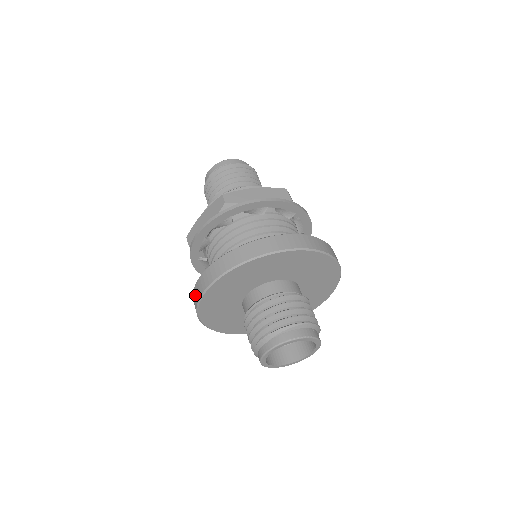
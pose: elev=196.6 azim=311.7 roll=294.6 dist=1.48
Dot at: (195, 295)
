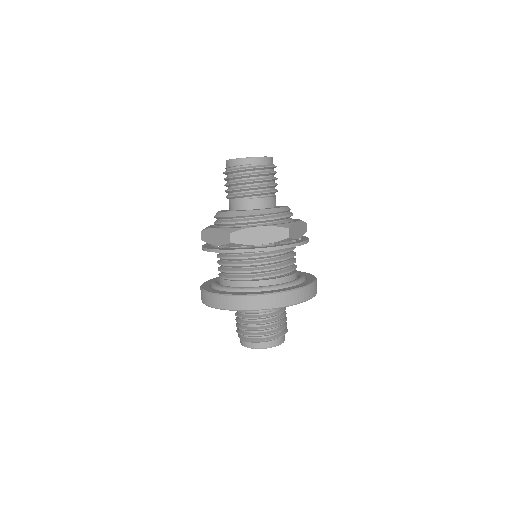
Dot at: (201, 294)
